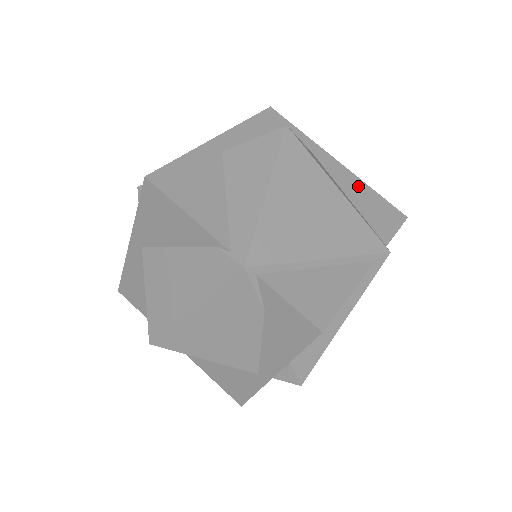
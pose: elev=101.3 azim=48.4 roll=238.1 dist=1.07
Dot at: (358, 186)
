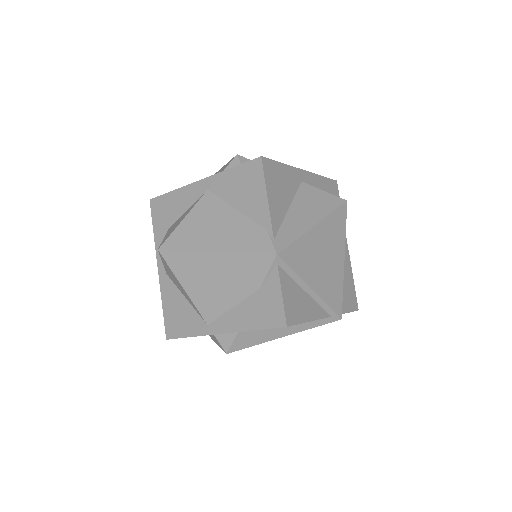
Dot at: (348, 269)
